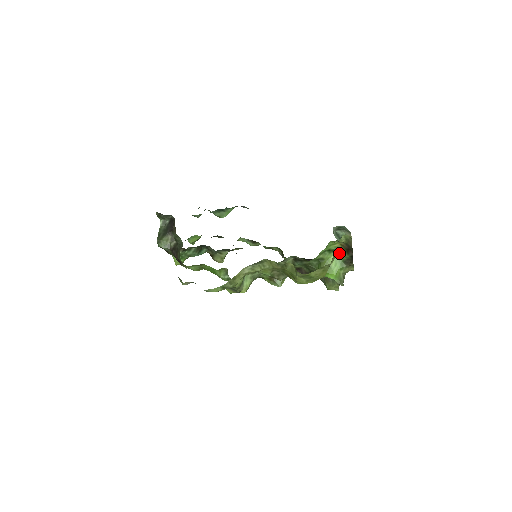
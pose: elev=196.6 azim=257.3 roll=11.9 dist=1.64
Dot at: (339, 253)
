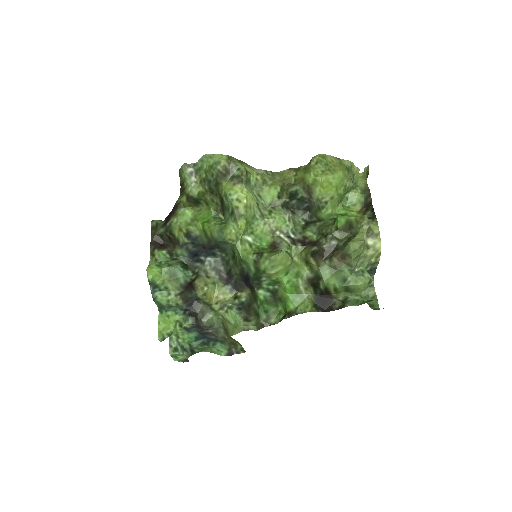
Dot at: occluded
